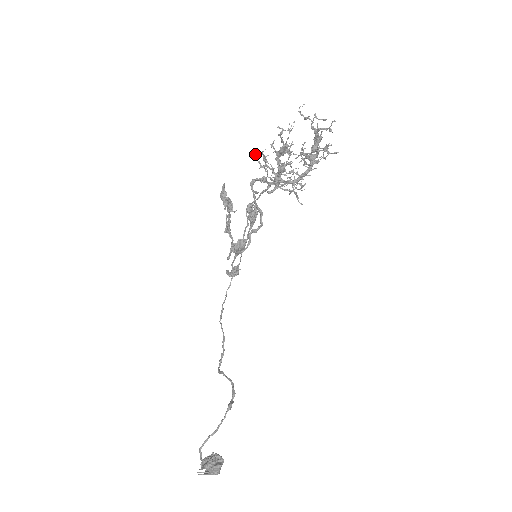
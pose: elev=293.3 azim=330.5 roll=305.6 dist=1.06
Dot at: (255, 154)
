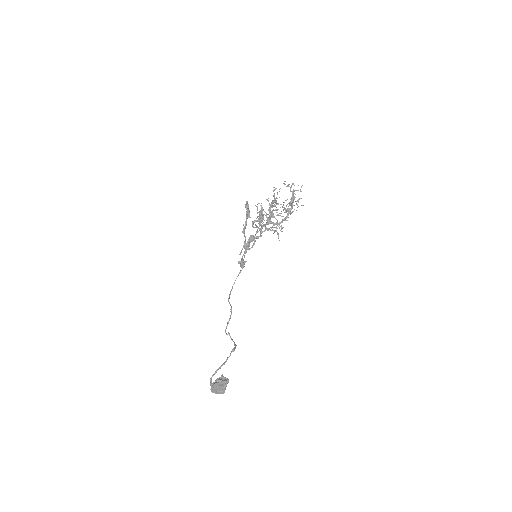
Dot at: occluded
